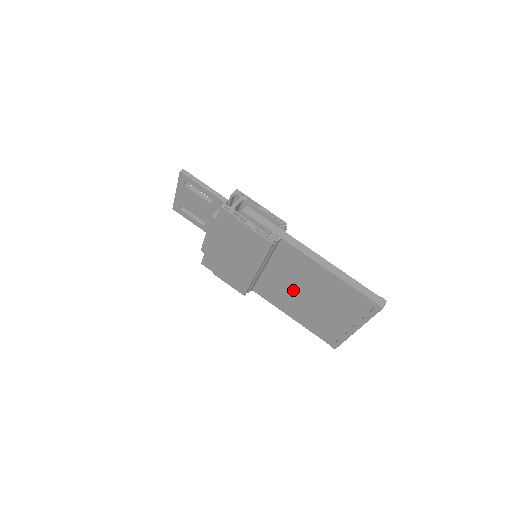
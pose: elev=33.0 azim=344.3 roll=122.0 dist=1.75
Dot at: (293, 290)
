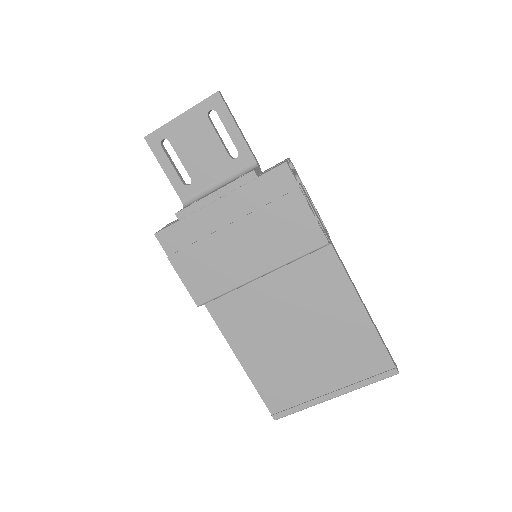
Dot at: (281, 320)
